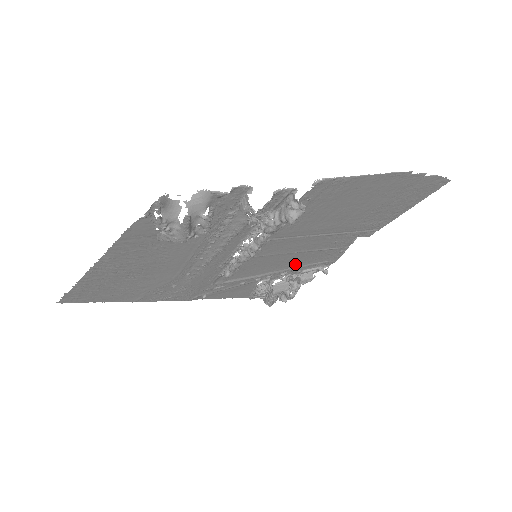
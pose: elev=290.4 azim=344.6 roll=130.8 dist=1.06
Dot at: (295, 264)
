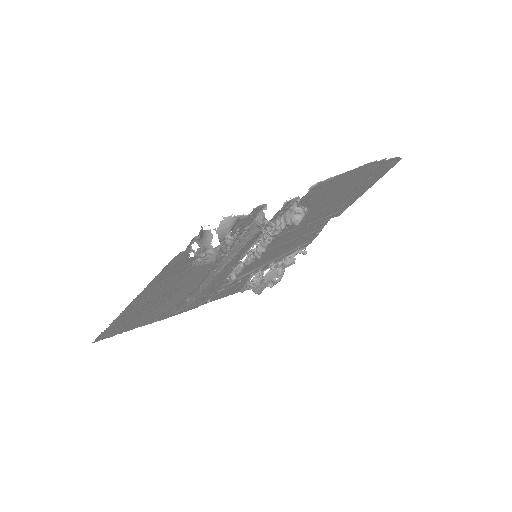
Dot at: (281, 253)
